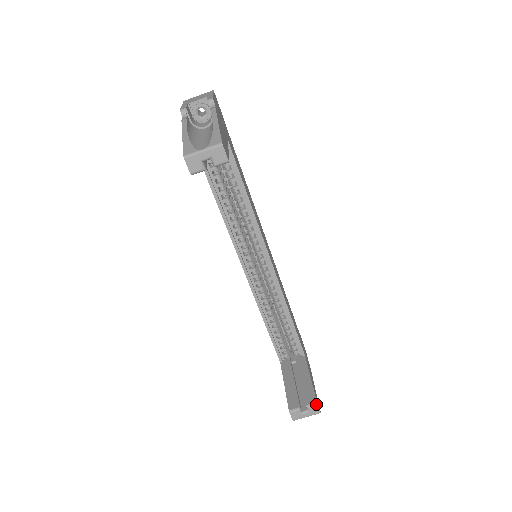
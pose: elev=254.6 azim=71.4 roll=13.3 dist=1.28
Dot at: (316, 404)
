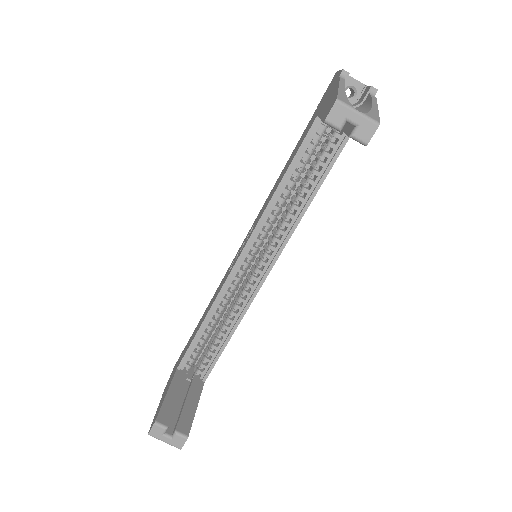
Dot at: (186, 437)
